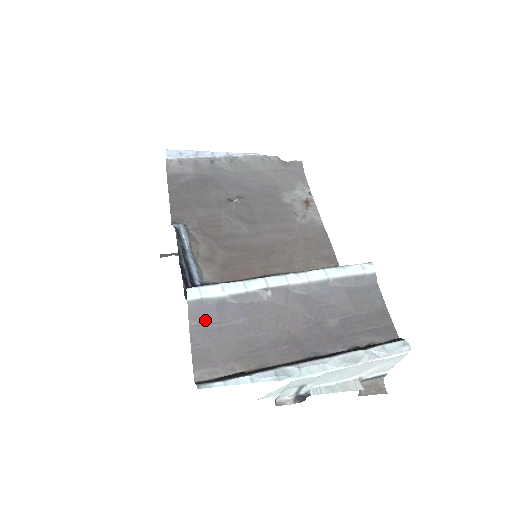
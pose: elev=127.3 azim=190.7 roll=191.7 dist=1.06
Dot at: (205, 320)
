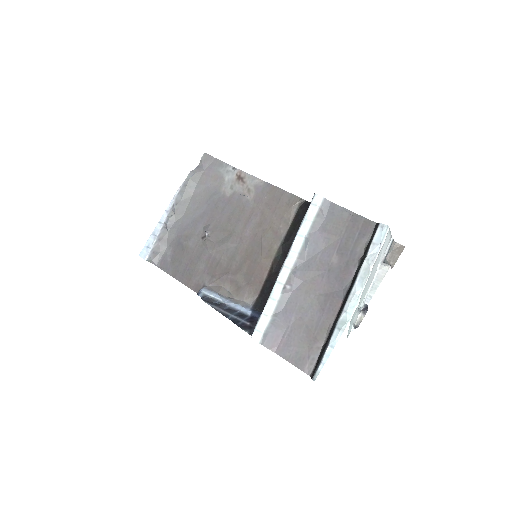
Dot at: (278, 341)
